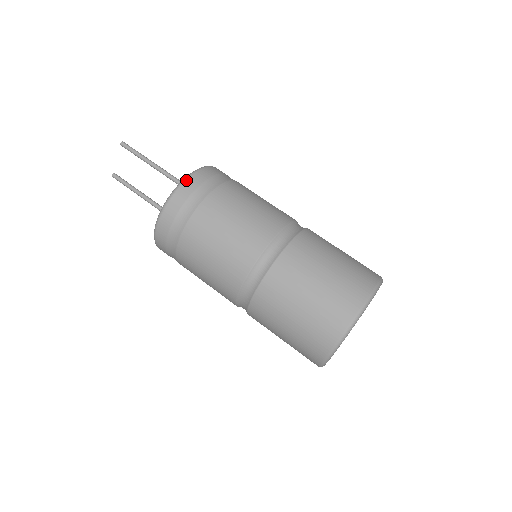
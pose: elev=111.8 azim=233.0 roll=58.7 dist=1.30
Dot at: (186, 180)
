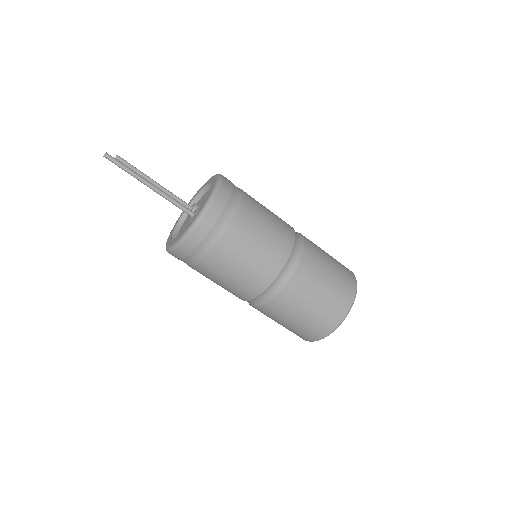
Dot at: (173, 251)
